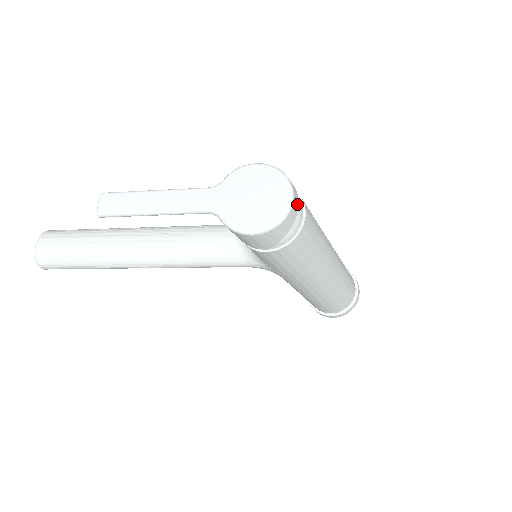
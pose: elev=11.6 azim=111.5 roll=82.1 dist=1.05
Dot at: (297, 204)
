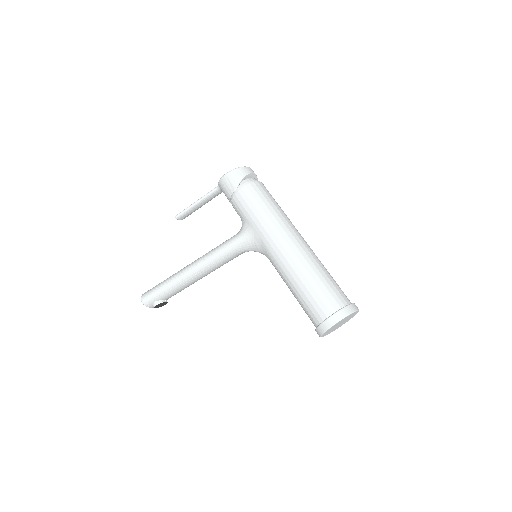
Dot at: (253, 172)
